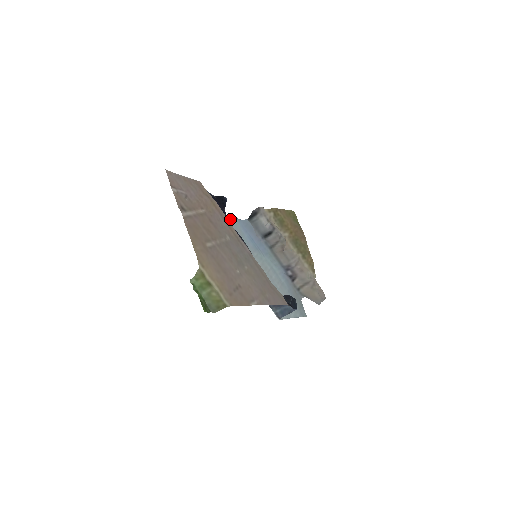
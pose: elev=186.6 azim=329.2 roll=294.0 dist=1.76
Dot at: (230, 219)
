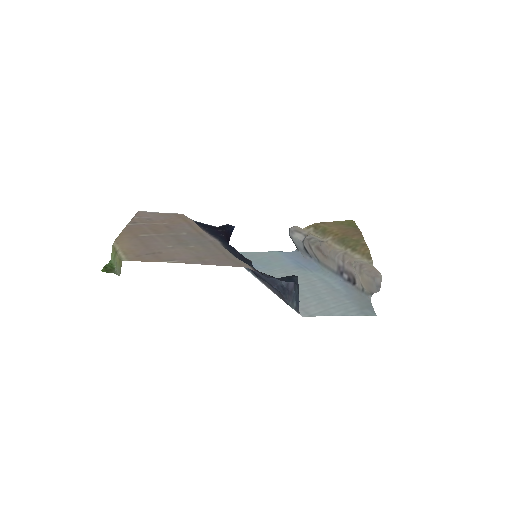
Dot at: (268, 253)
